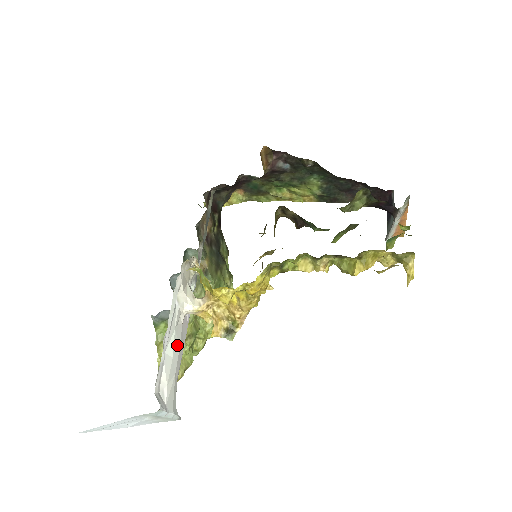
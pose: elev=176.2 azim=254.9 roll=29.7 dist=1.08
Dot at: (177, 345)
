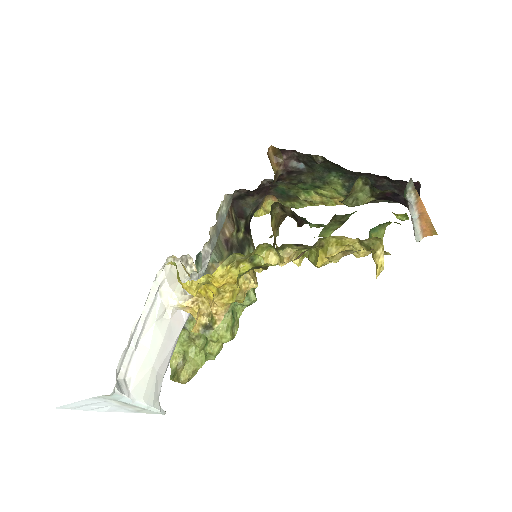
Dot at: (158, 338)
